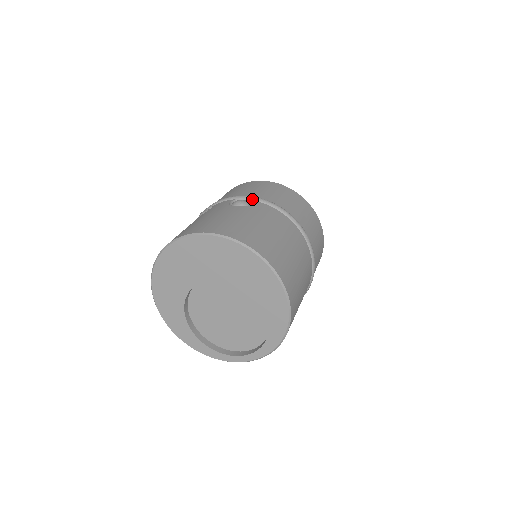
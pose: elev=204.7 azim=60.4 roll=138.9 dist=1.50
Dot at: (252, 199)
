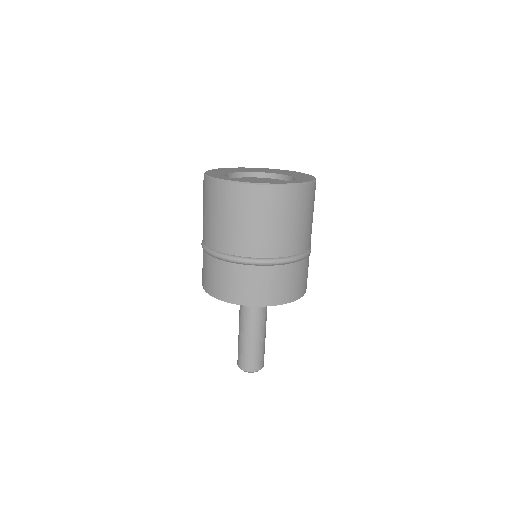
Dot at: occluded
